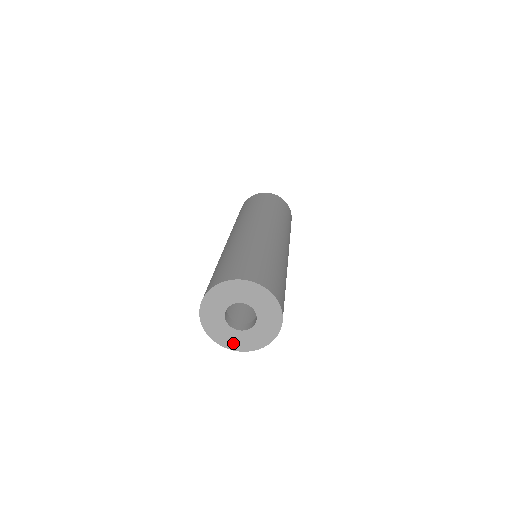
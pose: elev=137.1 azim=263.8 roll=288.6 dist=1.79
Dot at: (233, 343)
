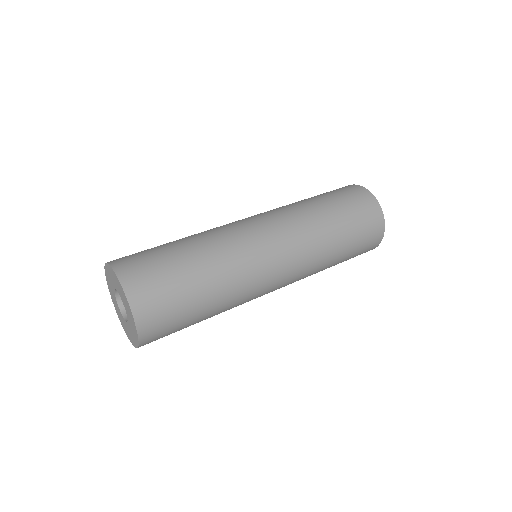
Dot at: (131, 337)
